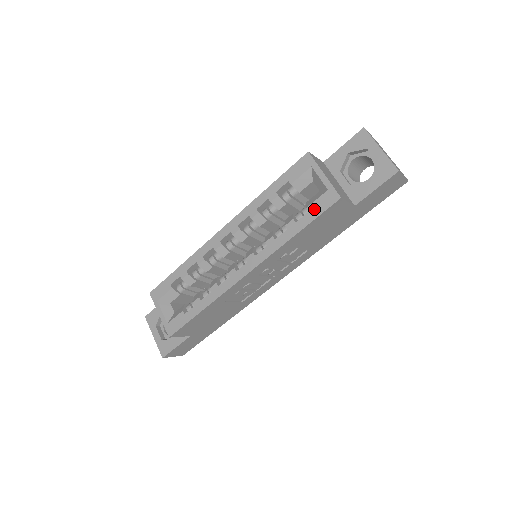
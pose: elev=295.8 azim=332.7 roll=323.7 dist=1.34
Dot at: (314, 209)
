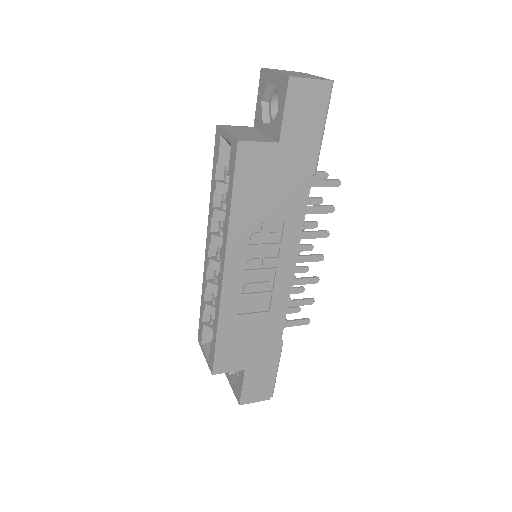
Dot at: (231, 170)
